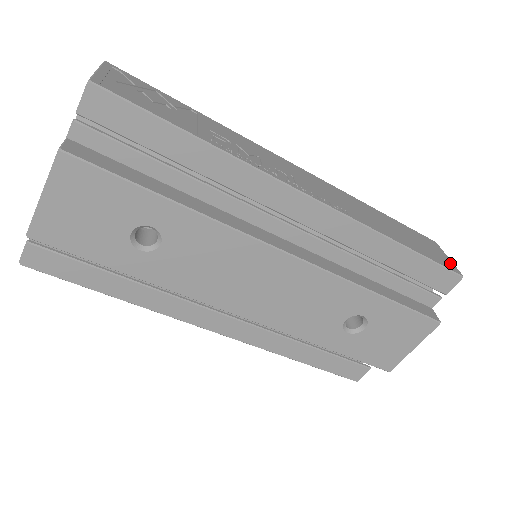
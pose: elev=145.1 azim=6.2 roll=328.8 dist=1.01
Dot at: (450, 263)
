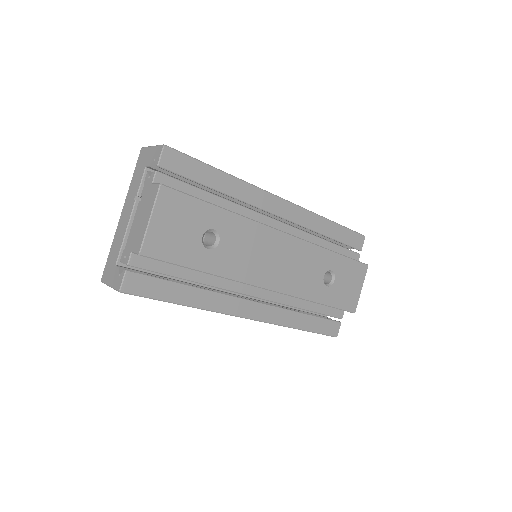
Dot at: occluded
